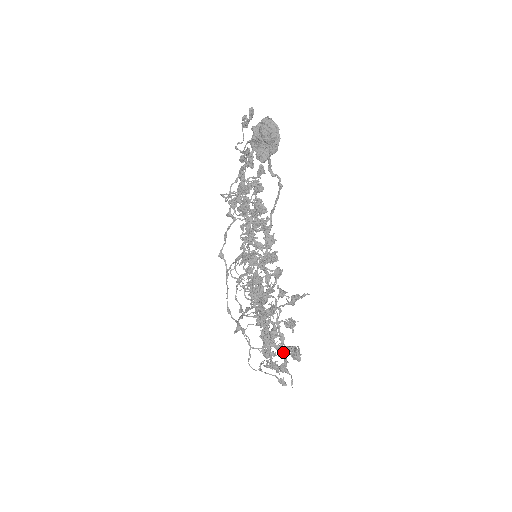
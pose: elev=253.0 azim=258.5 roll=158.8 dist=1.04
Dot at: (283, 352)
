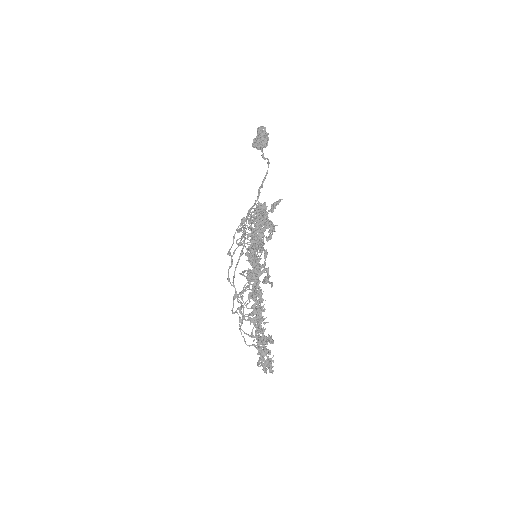
Dot at: (265, 257)
